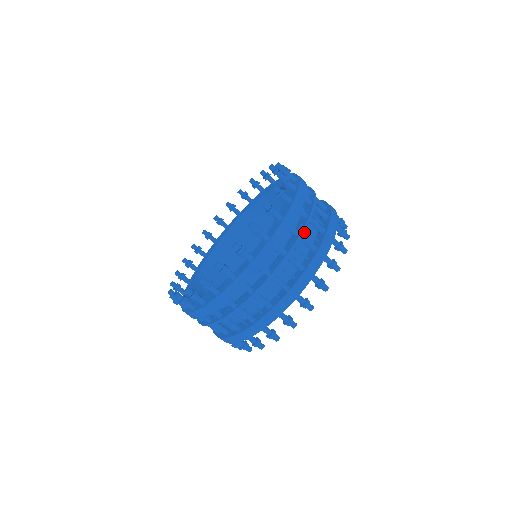
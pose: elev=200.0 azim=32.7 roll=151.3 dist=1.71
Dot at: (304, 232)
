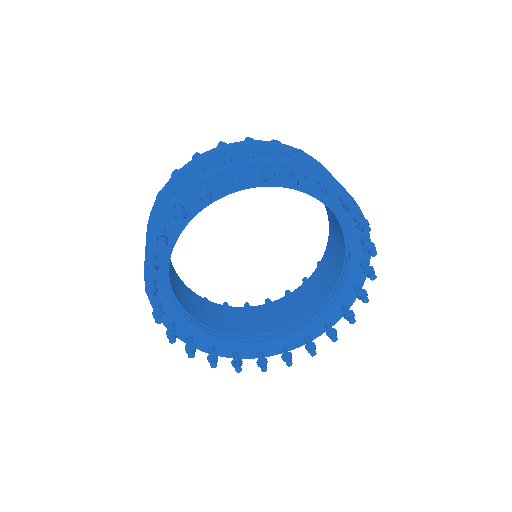
Dot at: occluded
